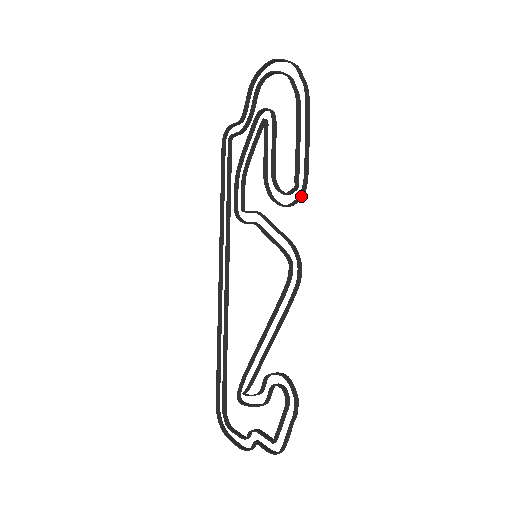
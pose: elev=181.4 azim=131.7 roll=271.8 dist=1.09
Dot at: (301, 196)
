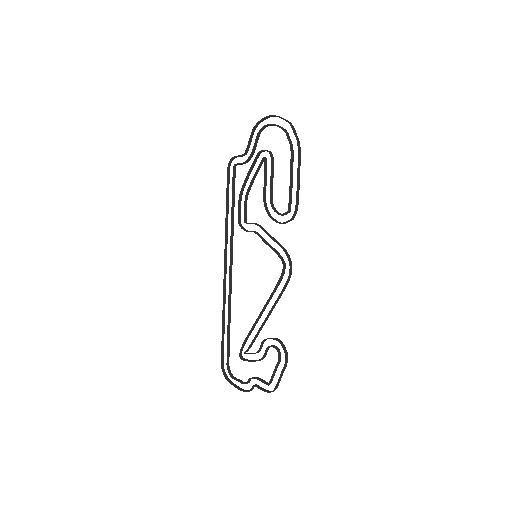
Dot at: (293, 218)
